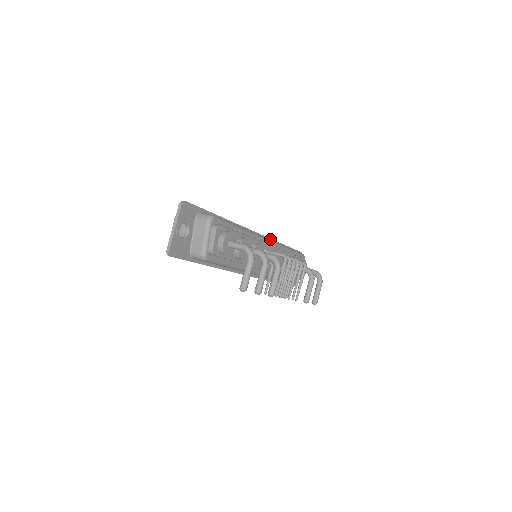
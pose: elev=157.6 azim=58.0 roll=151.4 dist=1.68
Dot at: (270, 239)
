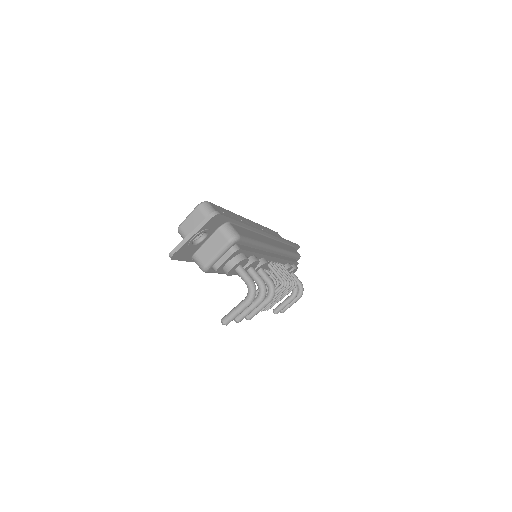
Dot at: (279, 238)
